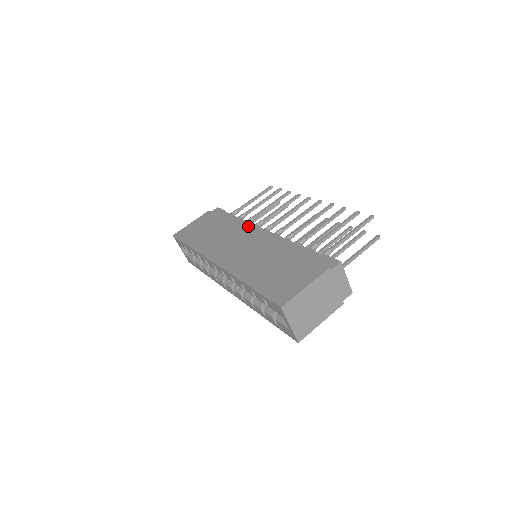
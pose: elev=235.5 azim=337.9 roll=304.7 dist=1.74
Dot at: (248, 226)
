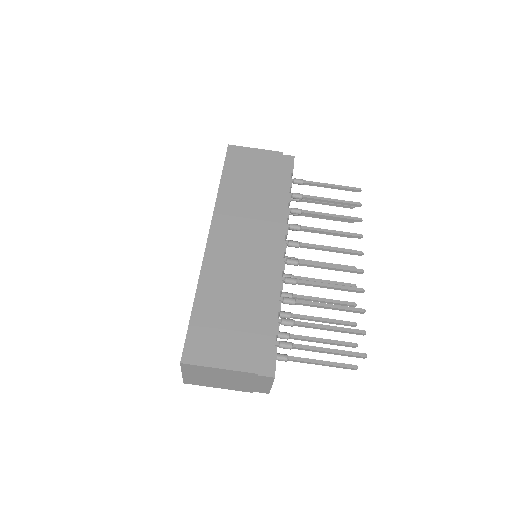
Dot at: (281, 221)
